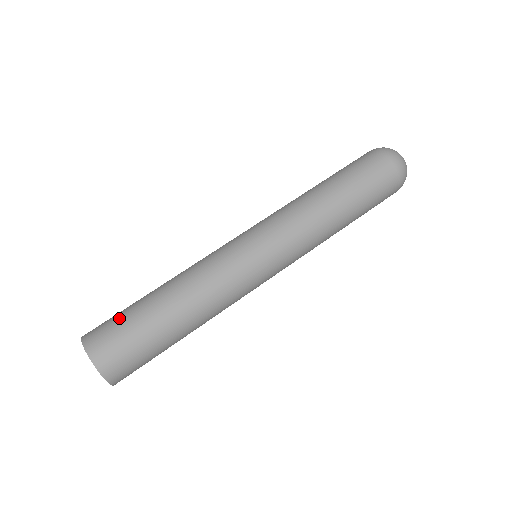
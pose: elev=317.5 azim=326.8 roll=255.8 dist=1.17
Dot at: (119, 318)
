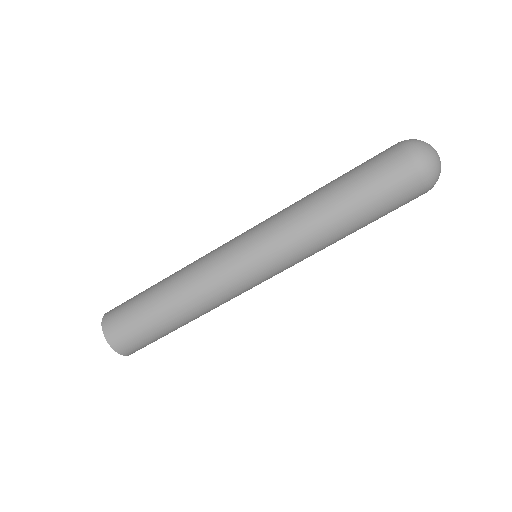
Dot at: (130, 313)
